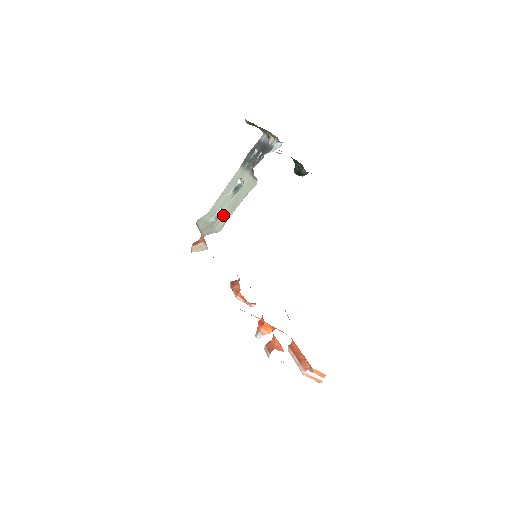
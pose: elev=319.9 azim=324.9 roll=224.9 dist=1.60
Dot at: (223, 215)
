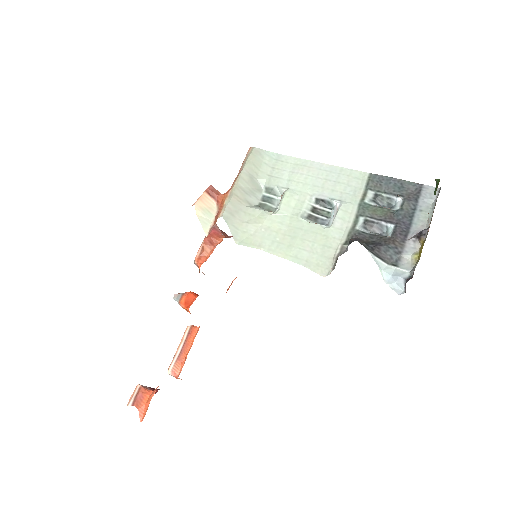
Dot at: (267, 221)
